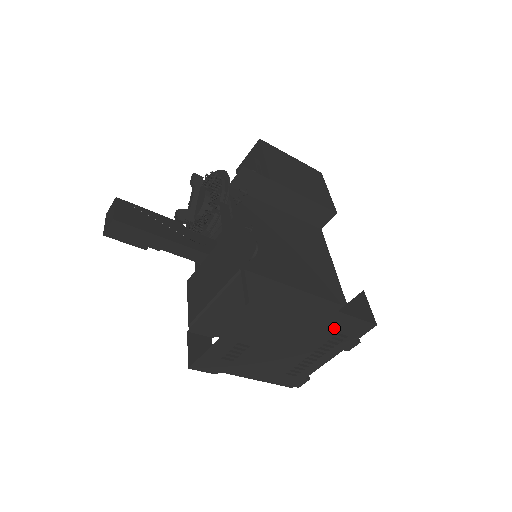
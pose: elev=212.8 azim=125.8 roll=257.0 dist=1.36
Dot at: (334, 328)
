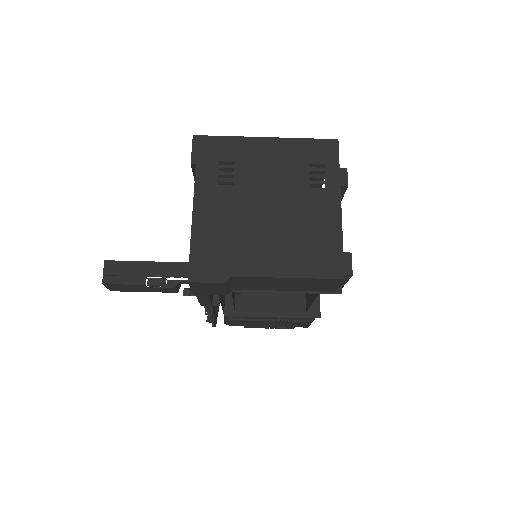
Dot at: (299, 160)
